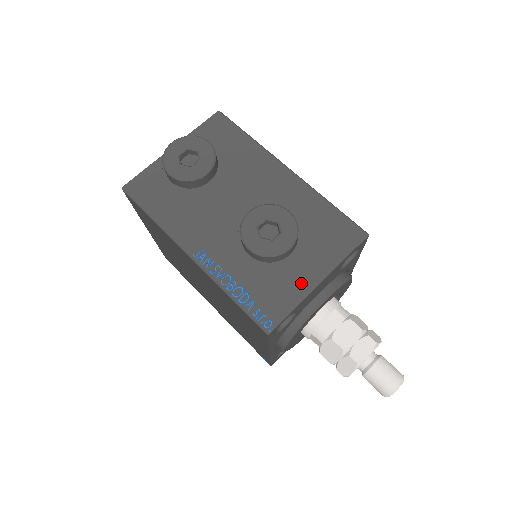
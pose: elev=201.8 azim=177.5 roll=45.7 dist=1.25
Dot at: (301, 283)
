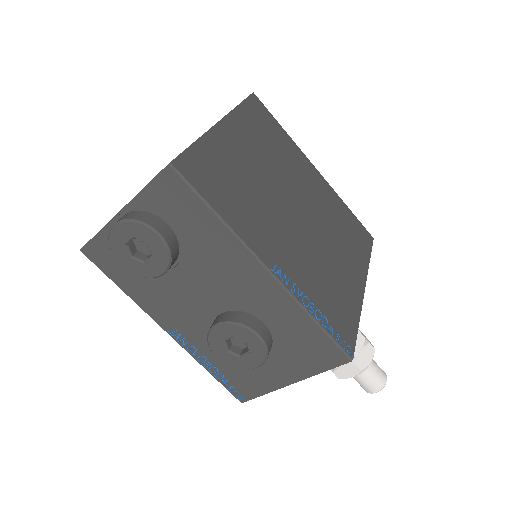
Dot at: (272, 380)
